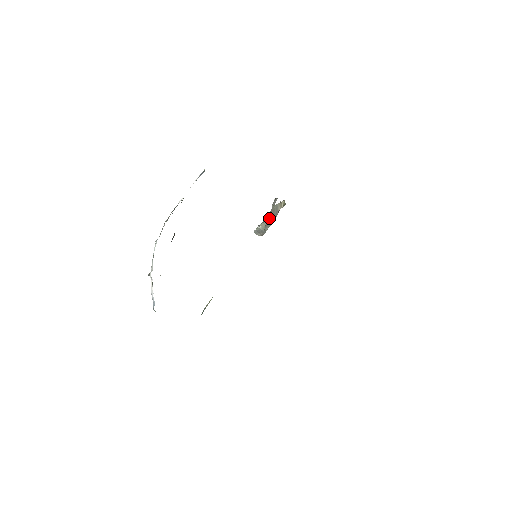
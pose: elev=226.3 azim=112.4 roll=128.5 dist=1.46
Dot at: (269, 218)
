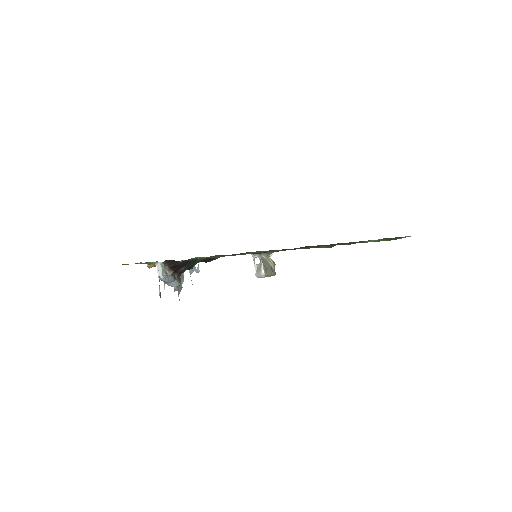
Dot at: (263, 264)
